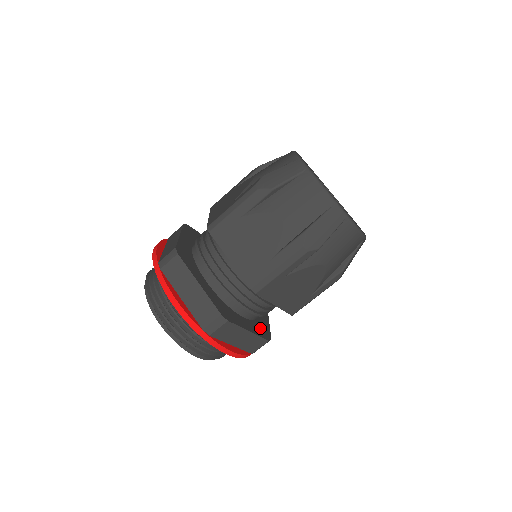
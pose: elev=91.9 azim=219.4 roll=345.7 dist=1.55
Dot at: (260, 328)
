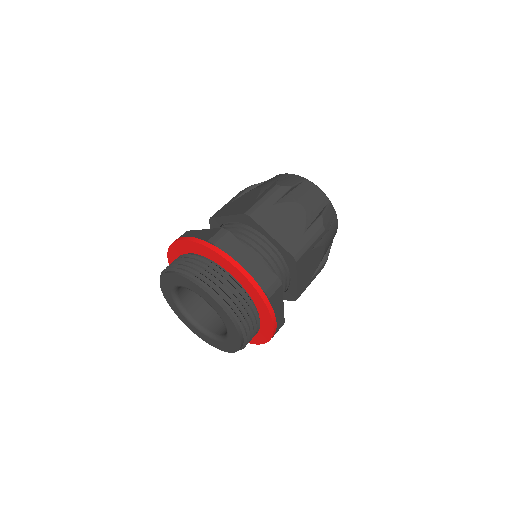
Dot at: occluded
